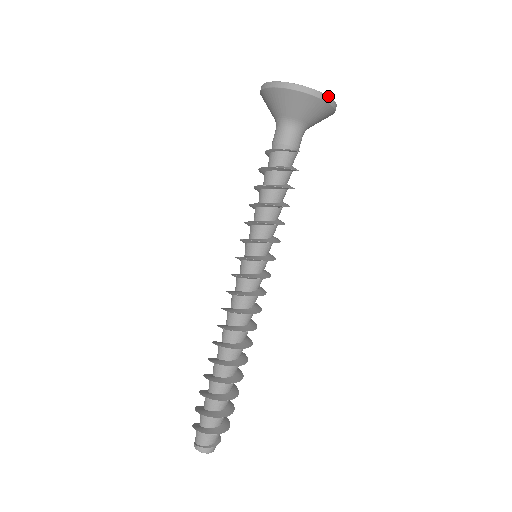
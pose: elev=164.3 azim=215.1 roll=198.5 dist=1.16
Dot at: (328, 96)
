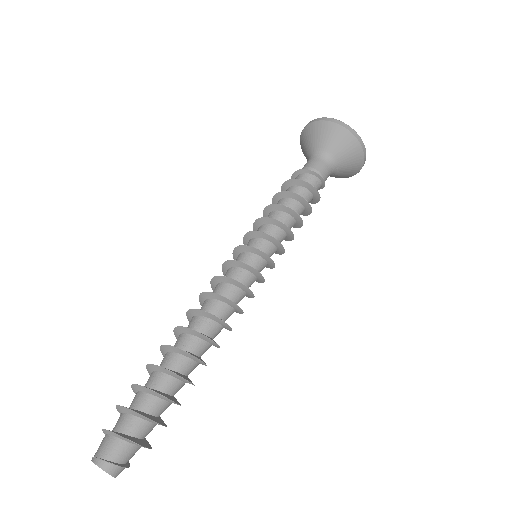
Dot at: occluded
